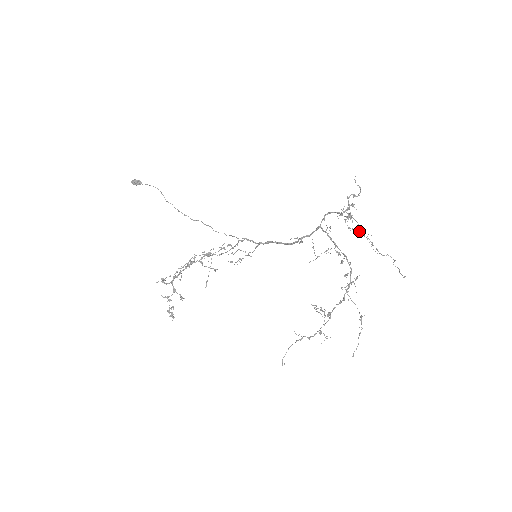
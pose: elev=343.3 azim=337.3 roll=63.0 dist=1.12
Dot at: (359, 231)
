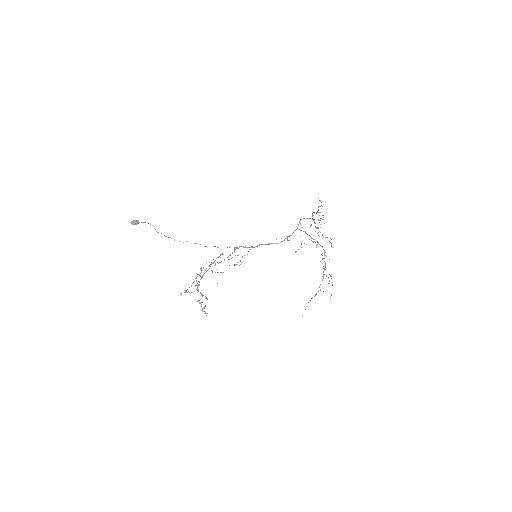
Dot at: (315, 226)
